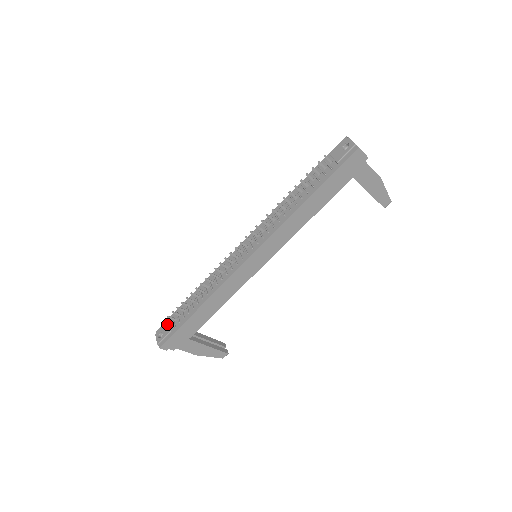
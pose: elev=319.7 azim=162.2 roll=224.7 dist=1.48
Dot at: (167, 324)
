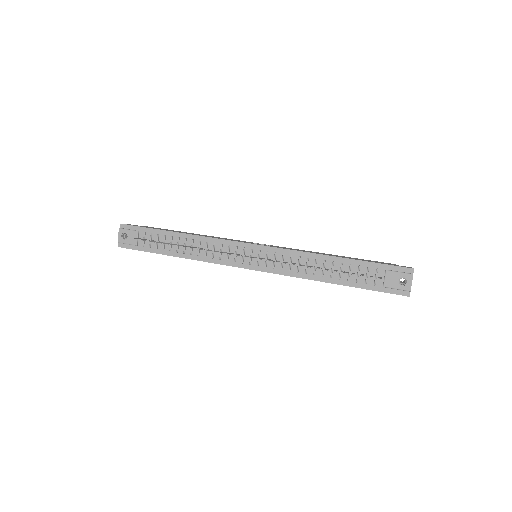
Dot at: (136, 234)
